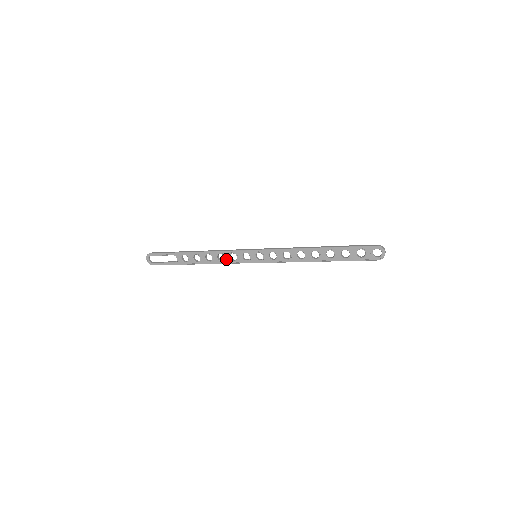
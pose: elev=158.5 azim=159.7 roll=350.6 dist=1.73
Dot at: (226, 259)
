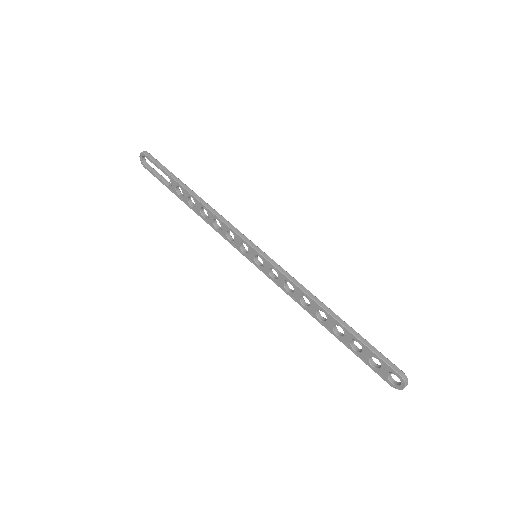
Dot at: (222, 230)
